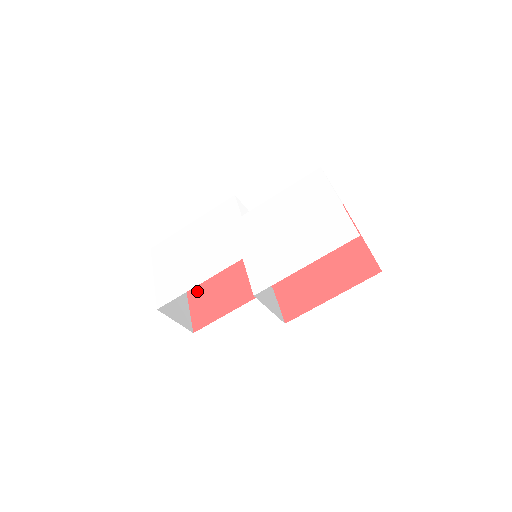
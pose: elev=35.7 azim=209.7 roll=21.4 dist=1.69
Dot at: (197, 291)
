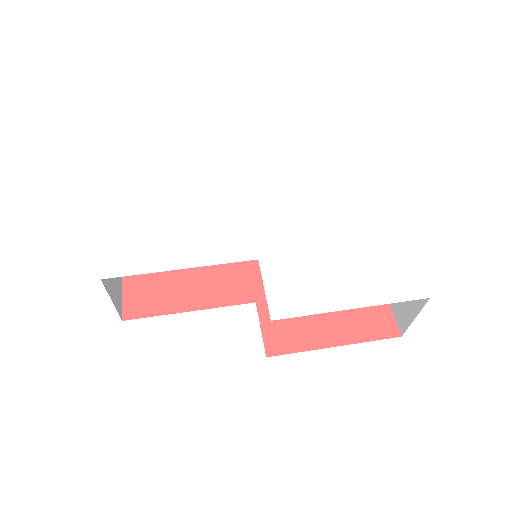
Dot at: occluded
